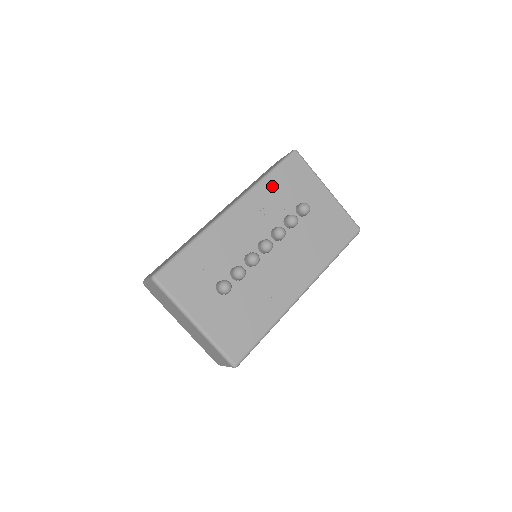
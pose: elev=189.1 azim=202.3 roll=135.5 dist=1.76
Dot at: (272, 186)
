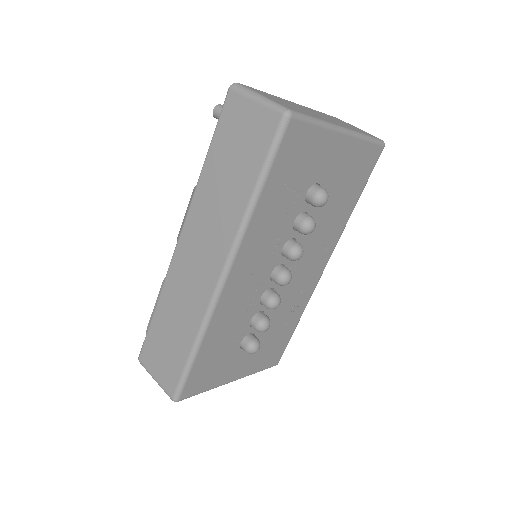
Dot at: (268, 204)
